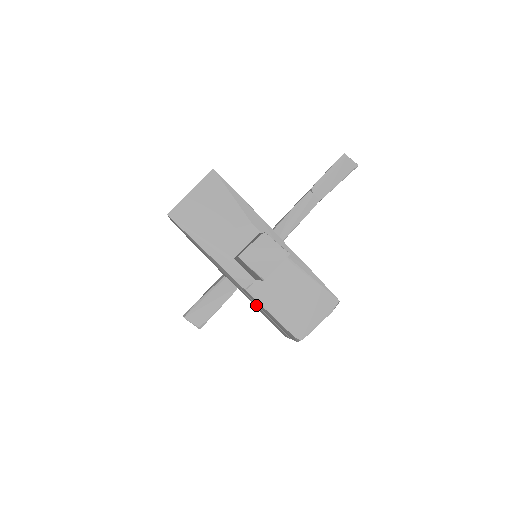
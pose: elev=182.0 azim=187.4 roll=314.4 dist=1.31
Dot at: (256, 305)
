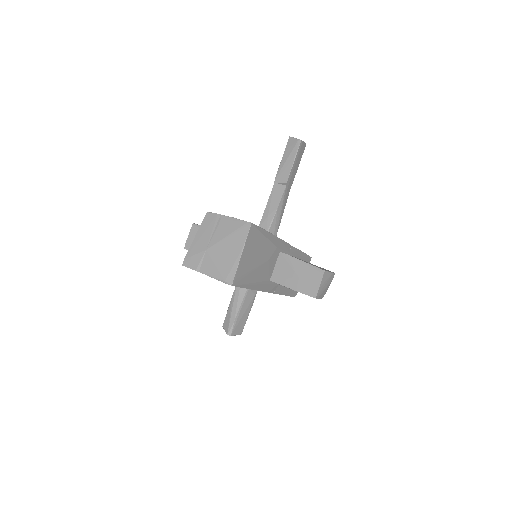
Dot at: occluded
